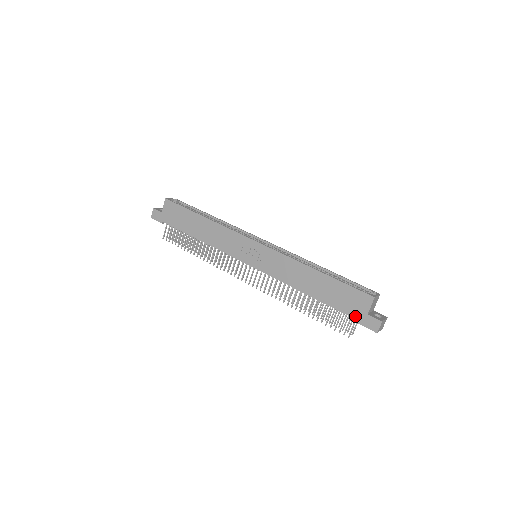
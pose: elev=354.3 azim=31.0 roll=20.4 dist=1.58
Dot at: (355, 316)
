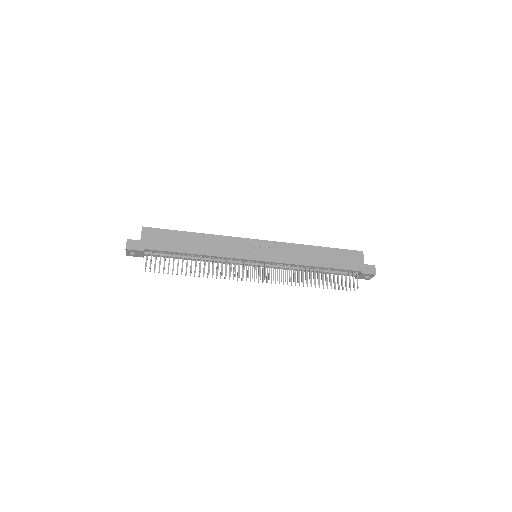
Dot at: (357, 269)
